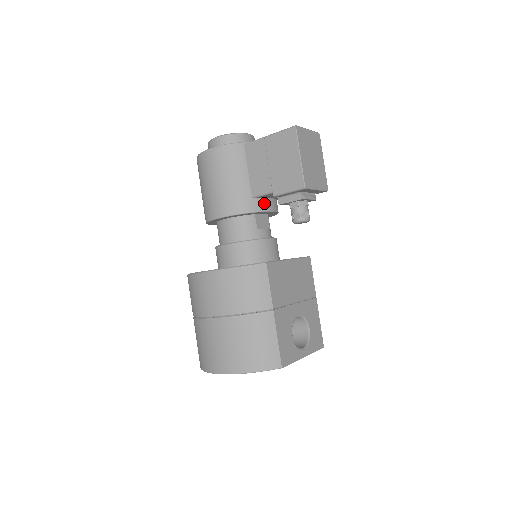
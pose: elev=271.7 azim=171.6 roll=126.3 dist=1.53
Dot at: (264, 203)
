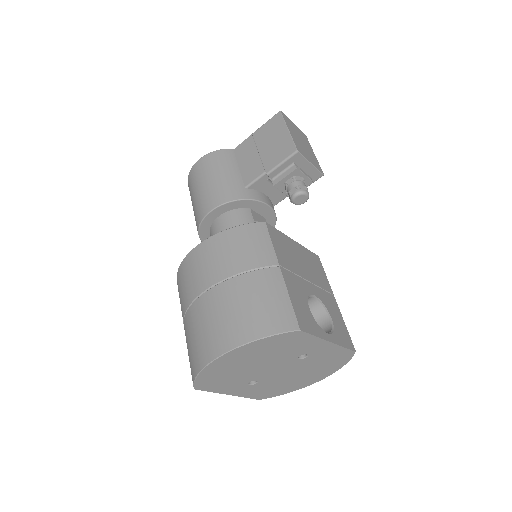
Dot at: (258, 195)
